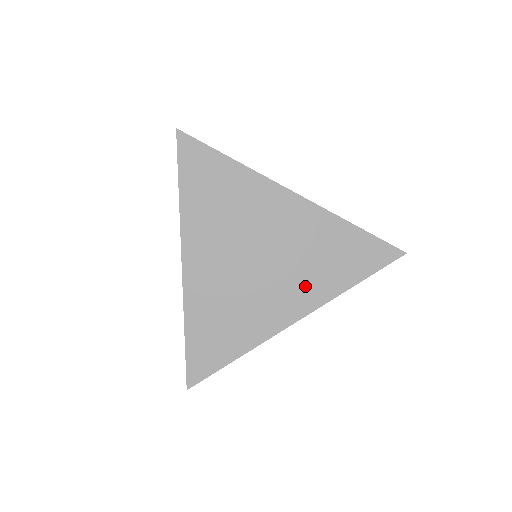
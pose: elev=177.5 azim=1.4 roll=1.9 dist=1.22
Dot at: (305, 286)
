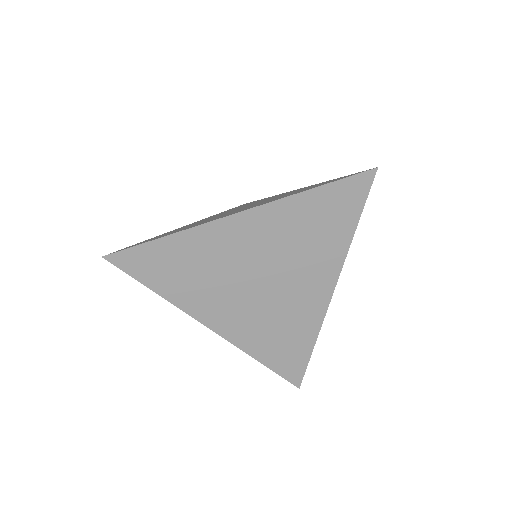
Dot at: (316, 265)
